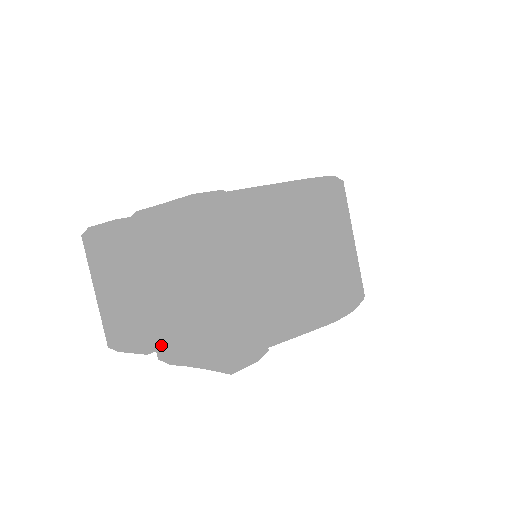
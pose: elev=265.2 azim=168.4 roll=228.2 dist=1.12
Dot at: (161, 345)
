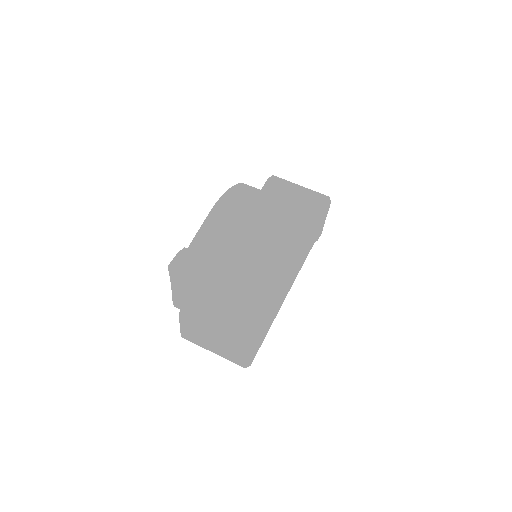
Dot at: (239, 334)
